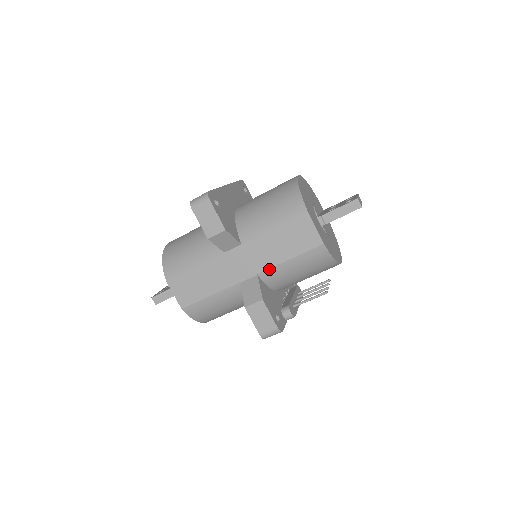
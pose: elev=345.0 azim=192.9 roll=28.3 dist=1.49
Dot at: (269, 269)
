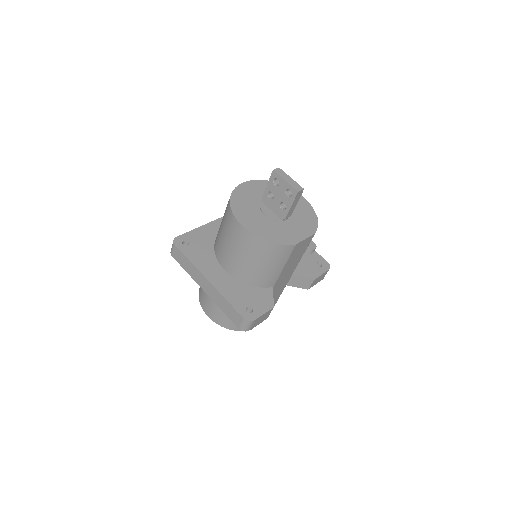
Dot at: occluded
